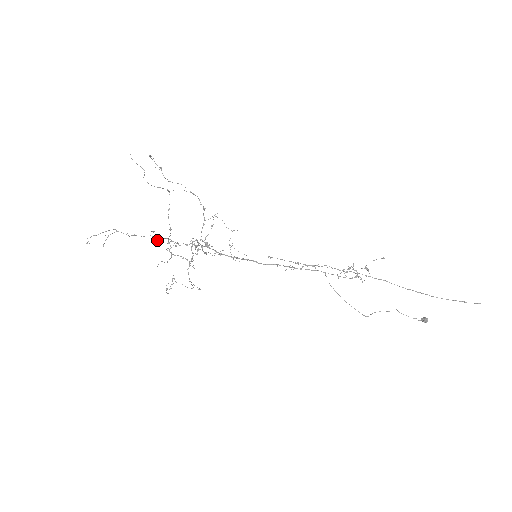
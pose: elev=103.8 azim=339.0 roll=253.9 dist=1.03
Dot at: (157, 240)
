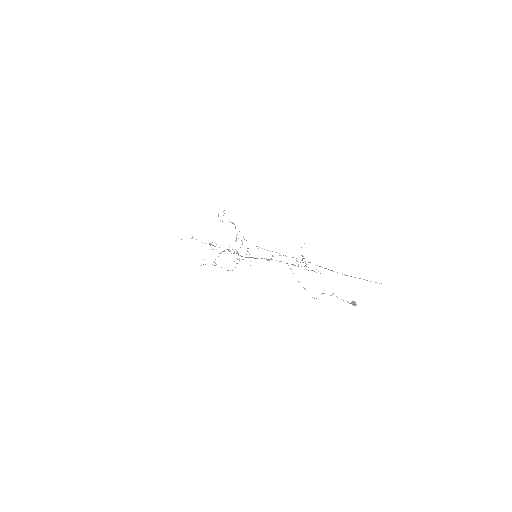
Dot at: (211, 244)
